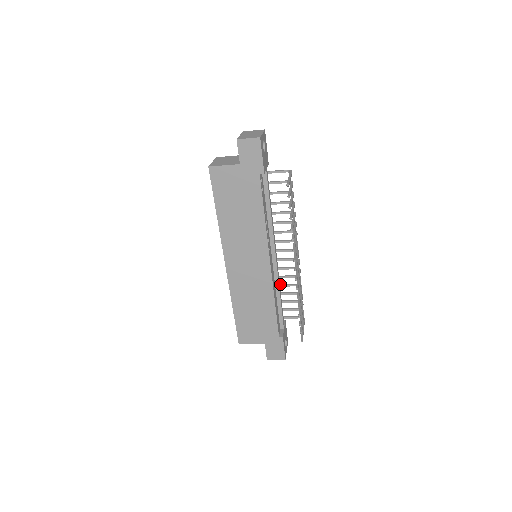
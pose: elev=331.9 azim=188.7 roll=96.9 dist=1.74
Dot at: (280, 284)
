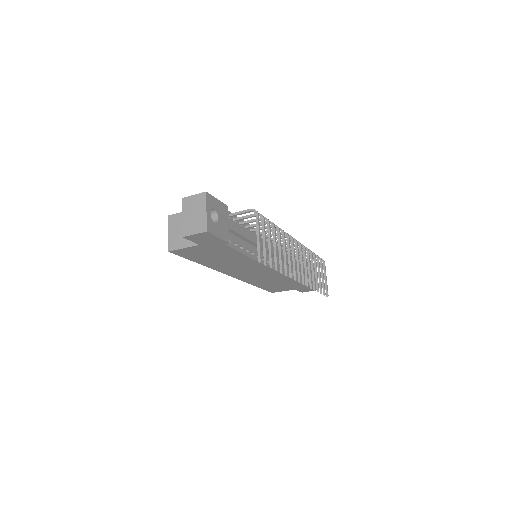
Dot at: occluded
